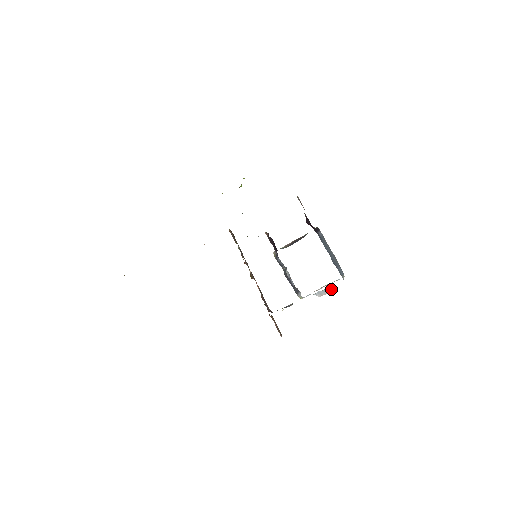
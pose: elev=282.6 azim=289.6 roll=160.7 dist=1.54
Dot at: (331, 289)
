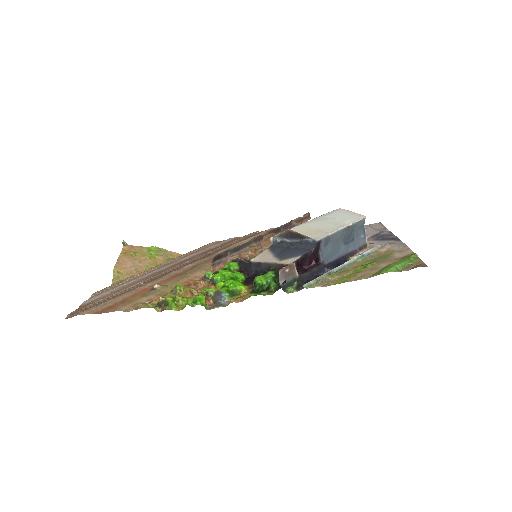
Dot at: occluded
